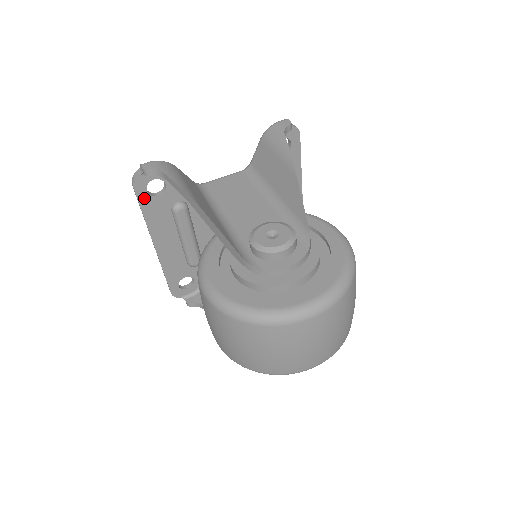
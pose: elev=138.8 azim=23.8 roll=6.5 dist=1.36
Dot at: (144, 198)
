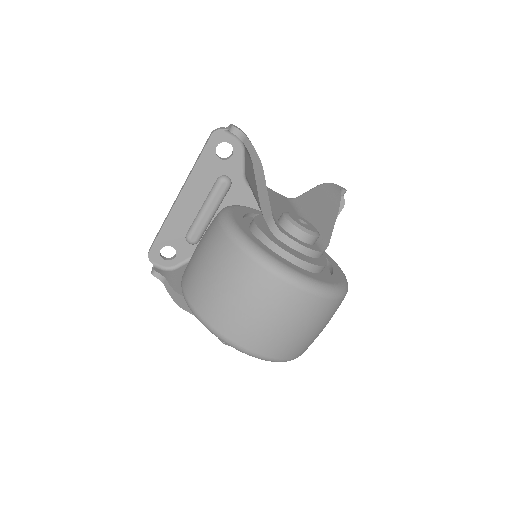
Dot at: (210, 150)
